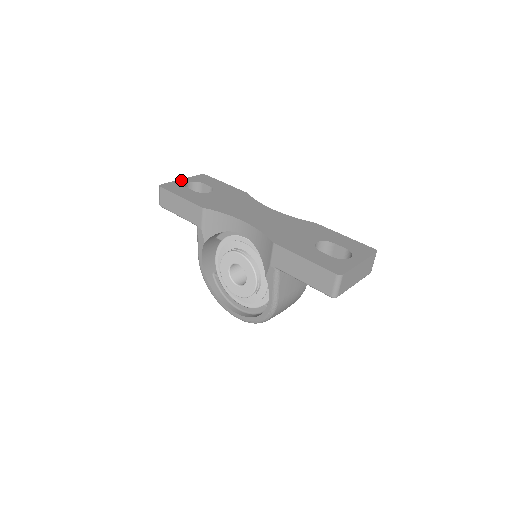
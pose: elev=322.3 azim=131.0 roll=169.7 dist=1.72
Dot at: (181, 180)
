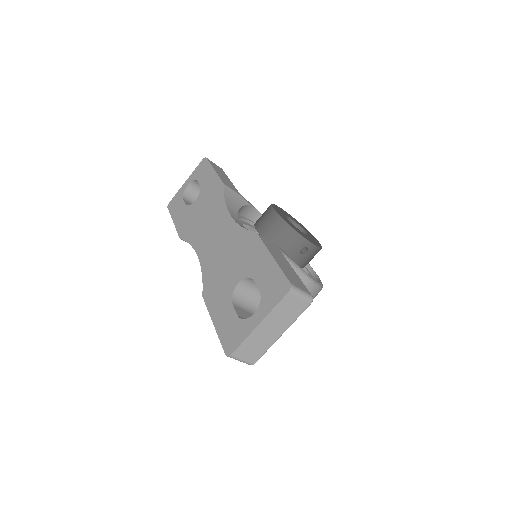
Dot at: (184, 184)
